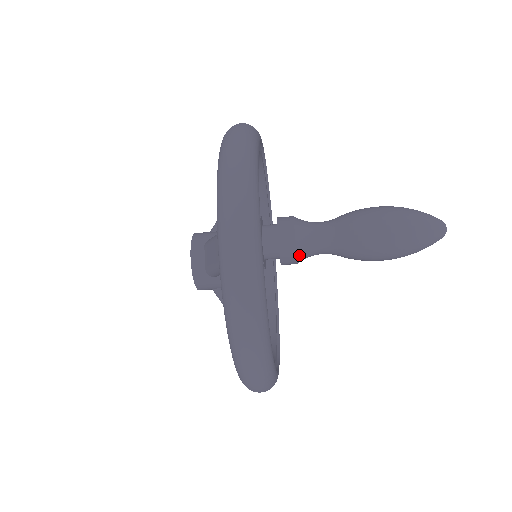
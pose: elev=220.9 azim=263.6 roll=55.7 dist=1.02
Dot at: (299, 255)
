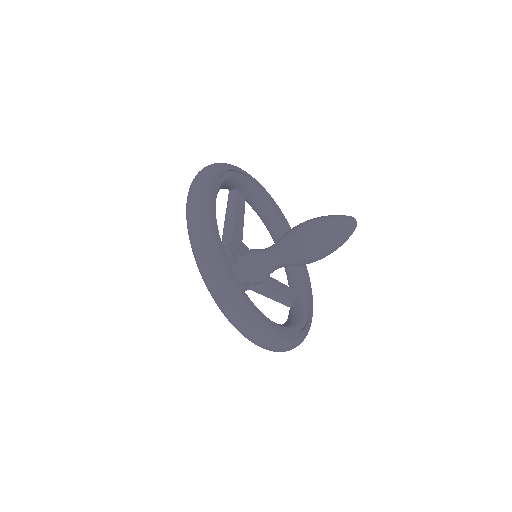
Dot at: (262, 278)
